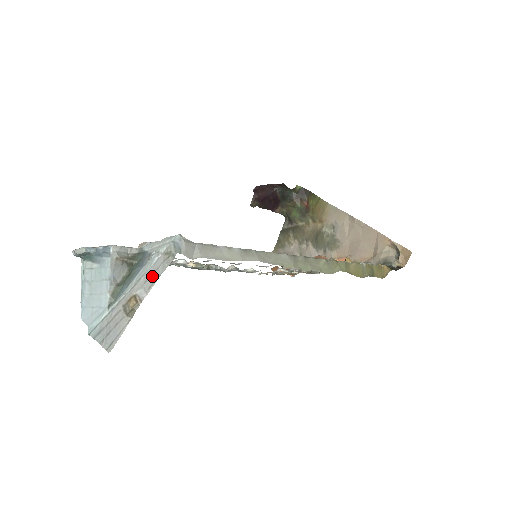
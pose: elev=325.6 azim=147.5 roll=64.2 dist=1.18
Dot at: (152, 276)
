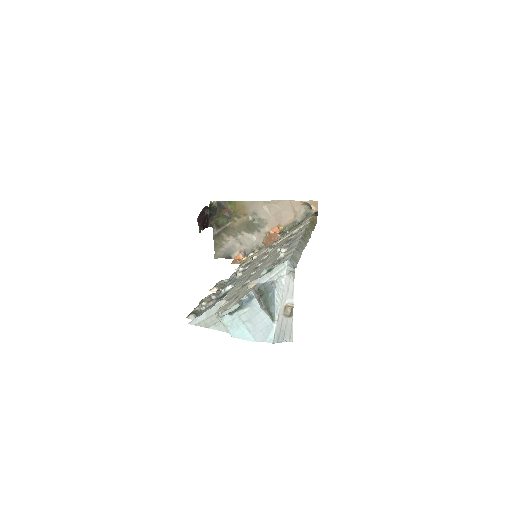
Dot at: (289, 289)
